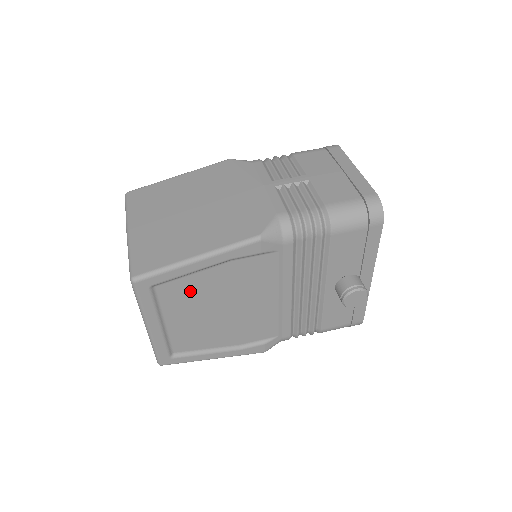
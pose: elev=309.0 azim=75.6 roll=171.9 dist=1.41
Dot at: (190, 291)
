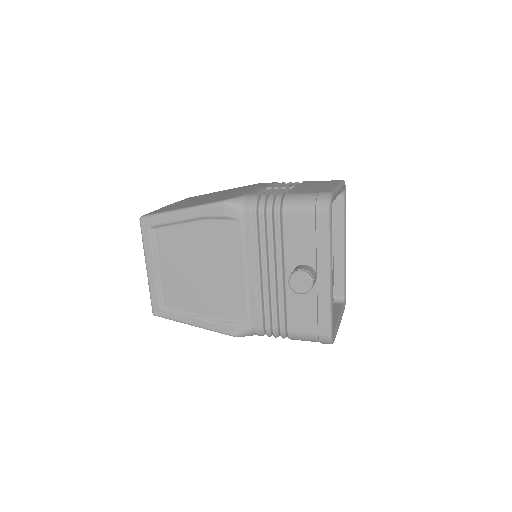
Dot at: (177, 242)
